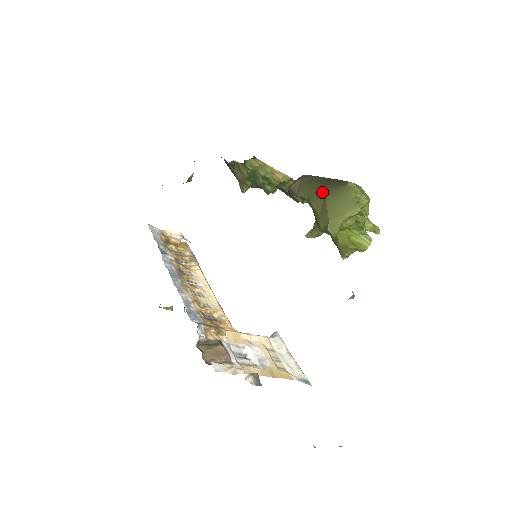
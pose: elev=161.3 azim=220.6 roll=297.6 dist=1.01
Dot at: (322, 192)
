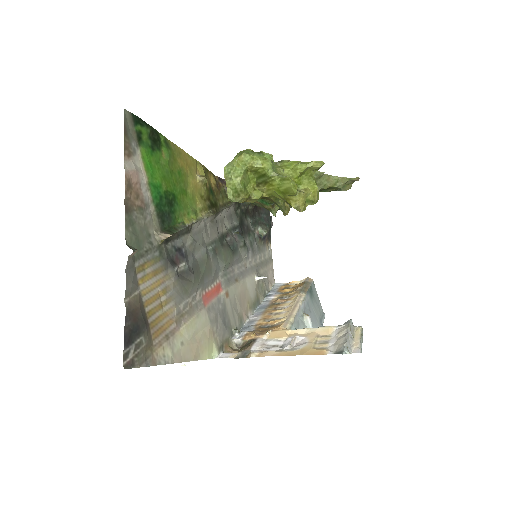
Dot at: occluded
